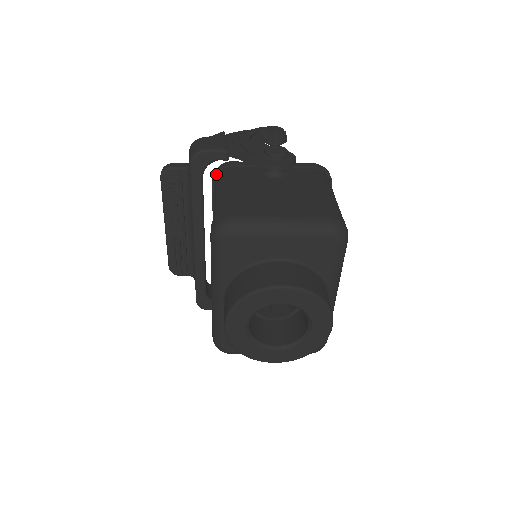
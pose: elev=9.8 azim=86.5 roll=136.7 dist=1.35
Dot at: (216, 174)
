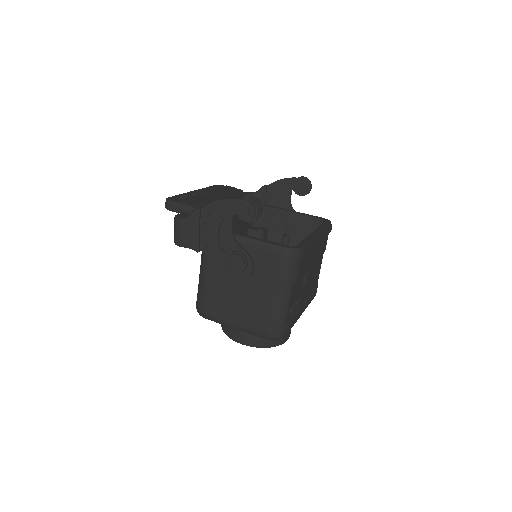
Dot at: occluded
